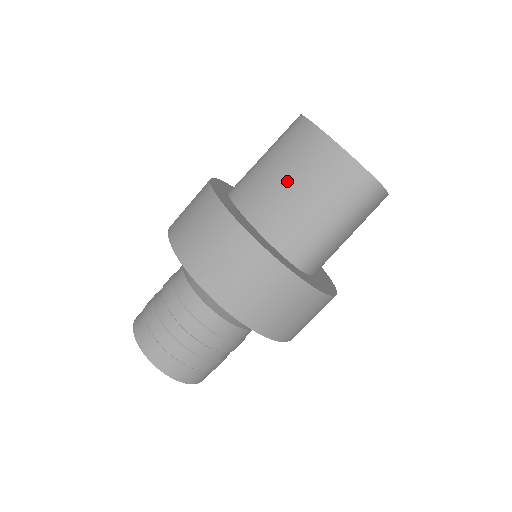
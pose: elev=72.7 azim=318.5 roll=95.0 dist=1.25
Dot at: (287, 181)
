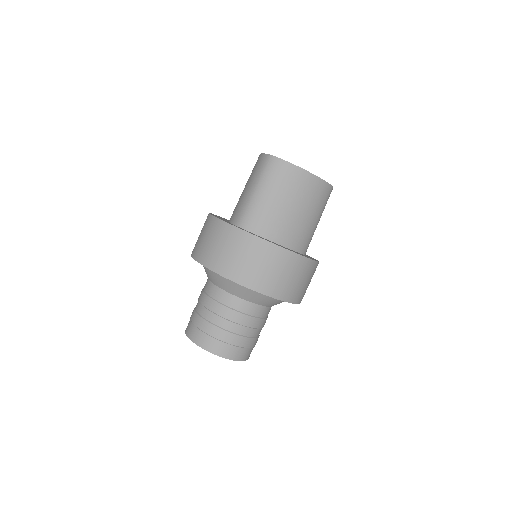
Dot at: (293, 209)
